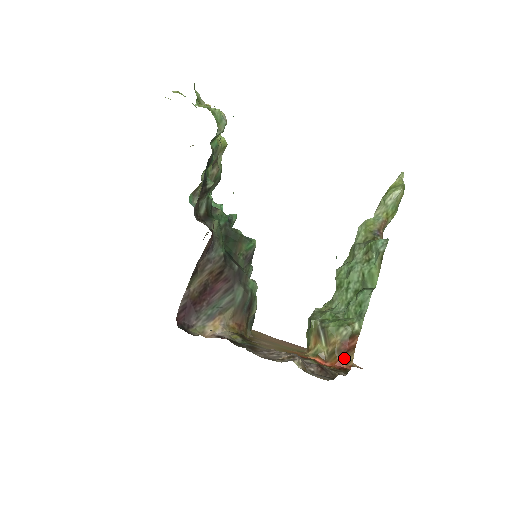
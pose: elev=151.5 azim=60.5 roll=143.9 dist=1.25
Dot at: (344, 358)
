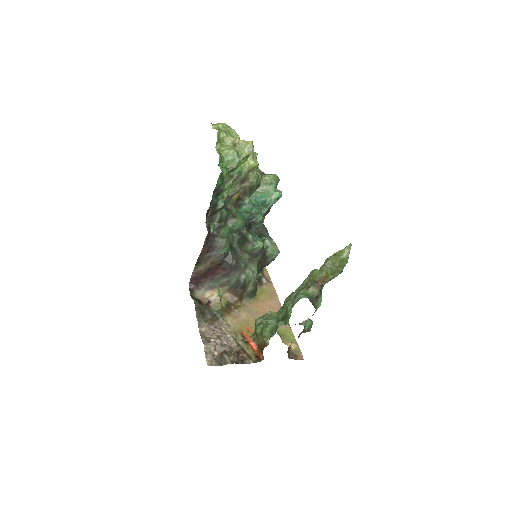
Dot at: occluded
